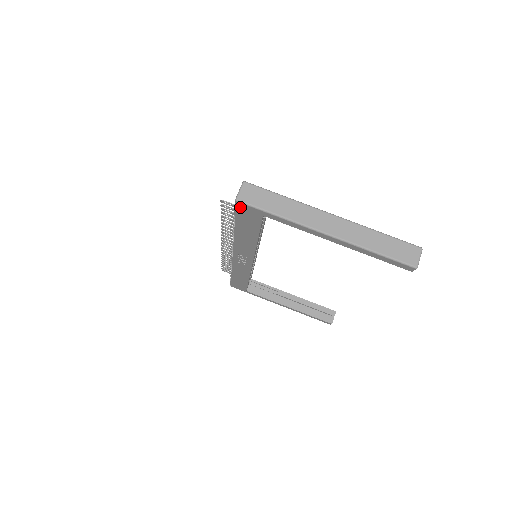
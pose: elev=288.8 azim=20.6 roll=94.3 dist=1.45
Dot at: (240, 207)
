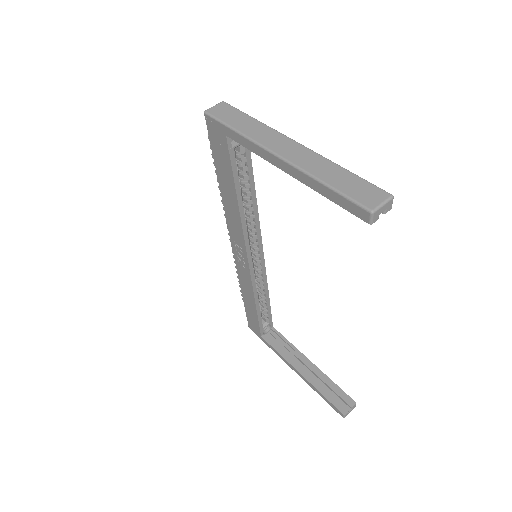
Dot at: (209, 125)
